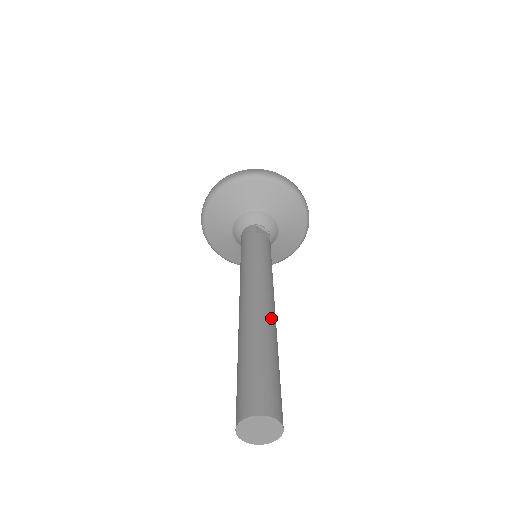
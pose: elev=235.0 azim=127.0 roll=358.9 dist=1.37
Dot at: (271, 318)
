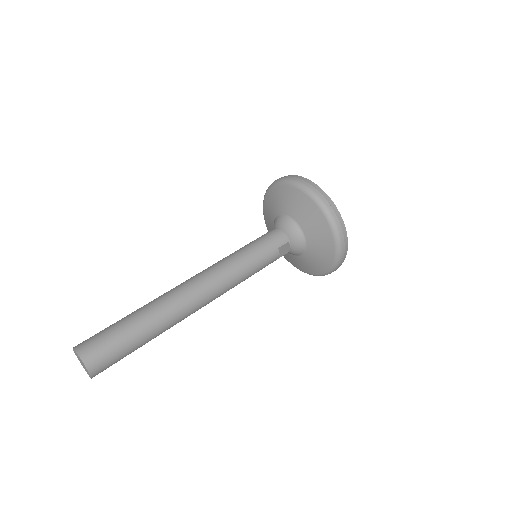
Dot at: (183, 318)
